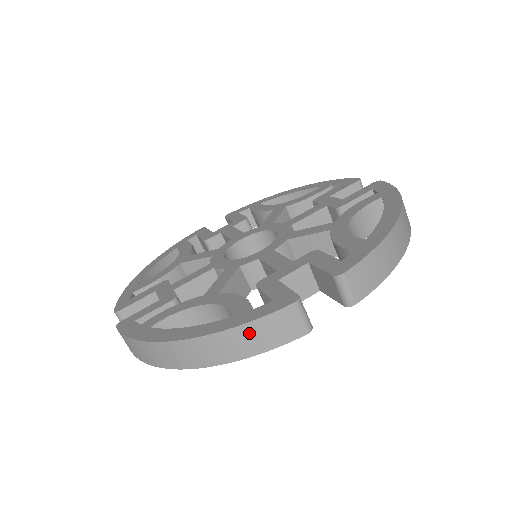
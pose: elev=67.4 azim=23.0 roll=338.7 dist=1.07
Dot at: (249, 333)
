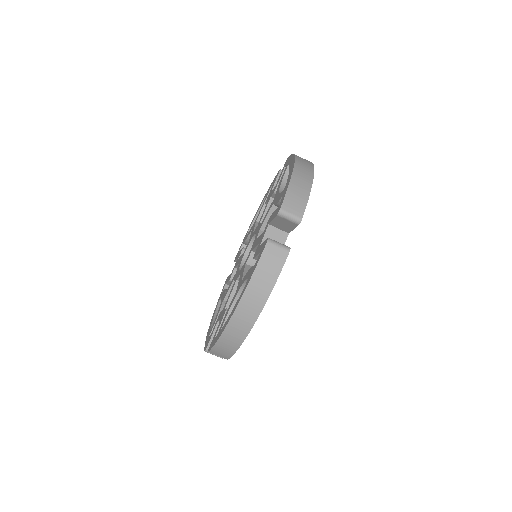
Dot at: (260, 276)
